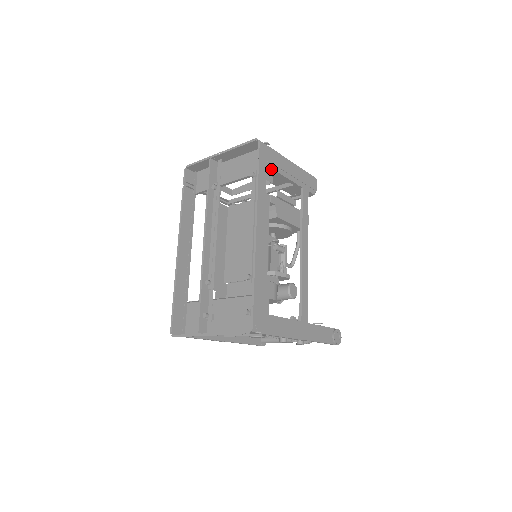
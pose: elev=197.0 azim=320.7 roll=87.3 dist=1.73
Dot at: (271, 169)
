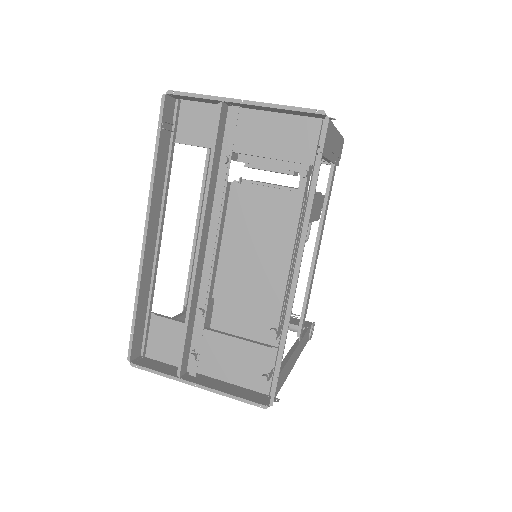
Dot at: (322, 156)
